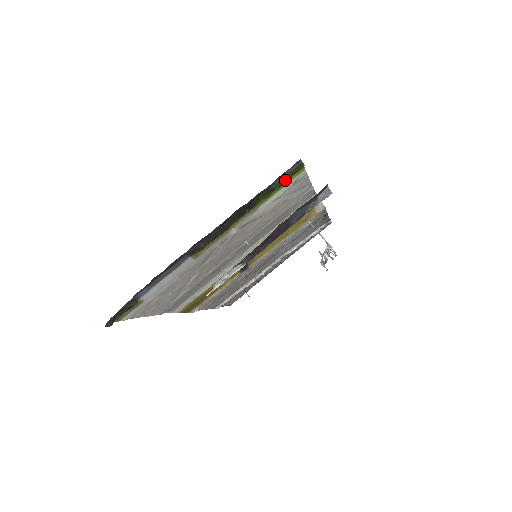
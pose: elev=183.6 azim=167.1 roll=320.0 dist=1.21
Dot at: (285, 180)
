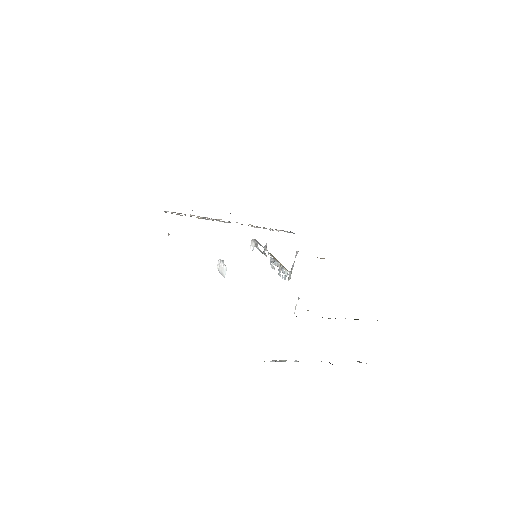
Dot at: occluded
